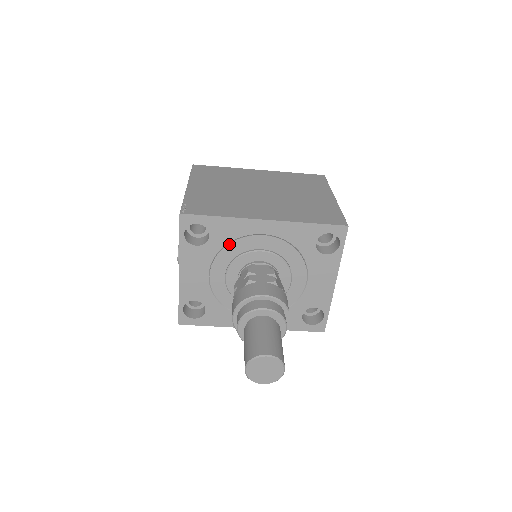
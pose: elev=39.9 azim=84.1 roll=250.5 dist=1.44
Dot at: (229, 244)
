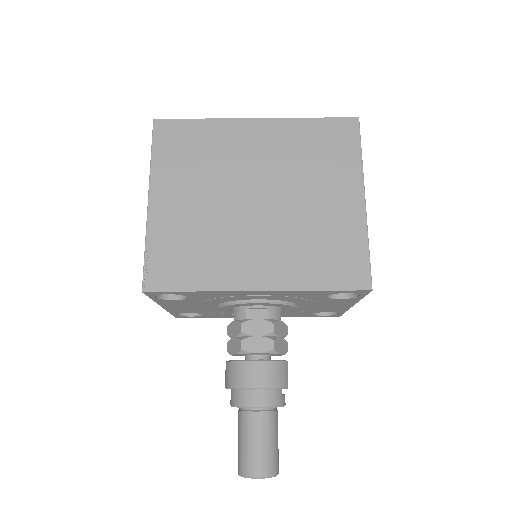
Dot at: (214, 299)
